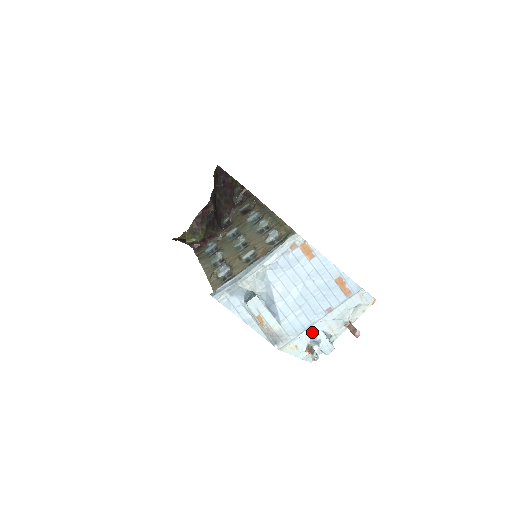
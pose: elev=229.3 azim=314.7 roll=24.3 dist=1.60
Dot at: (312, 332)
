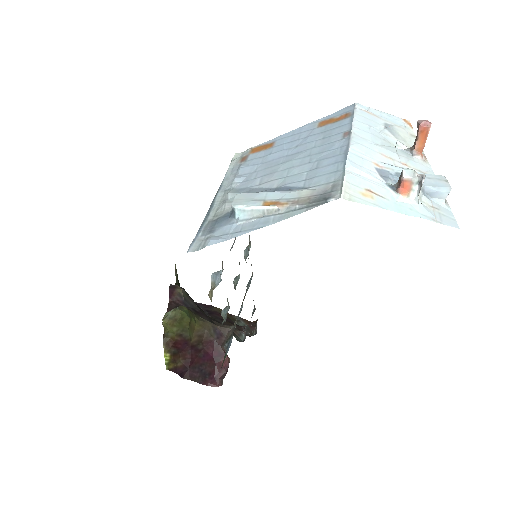
Dot at: (365, 165)
